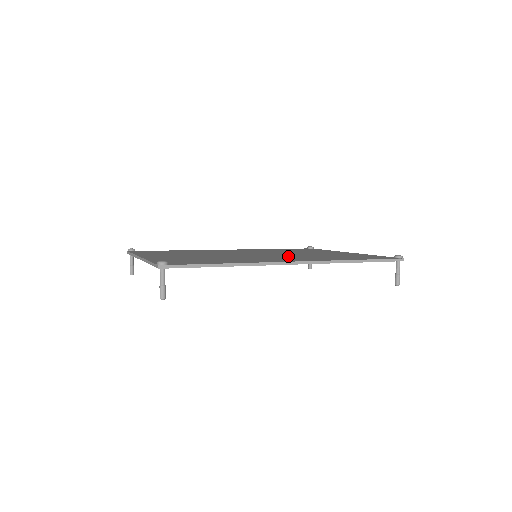
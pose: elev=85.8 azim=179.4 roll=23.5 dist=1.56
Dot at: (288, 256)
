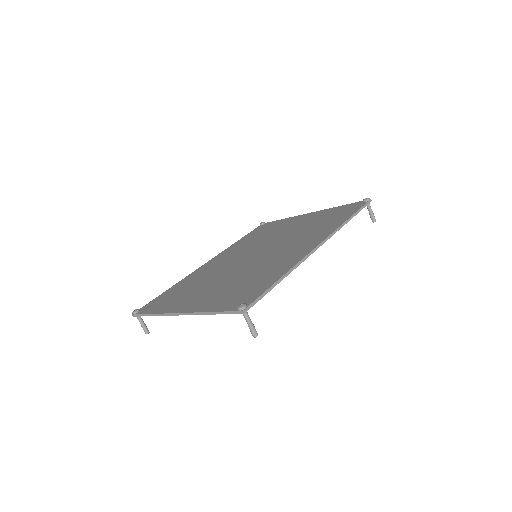
Dot at: (288, 242)
